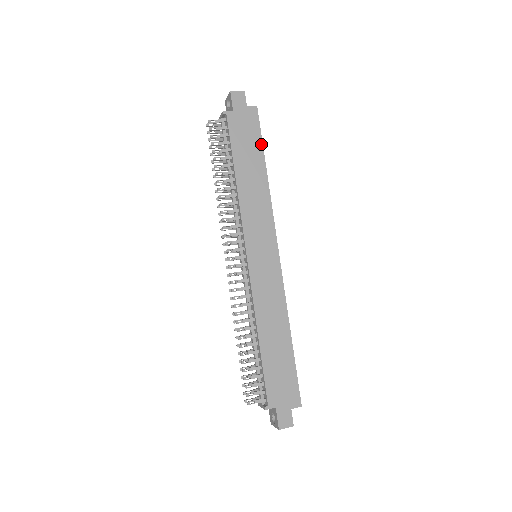
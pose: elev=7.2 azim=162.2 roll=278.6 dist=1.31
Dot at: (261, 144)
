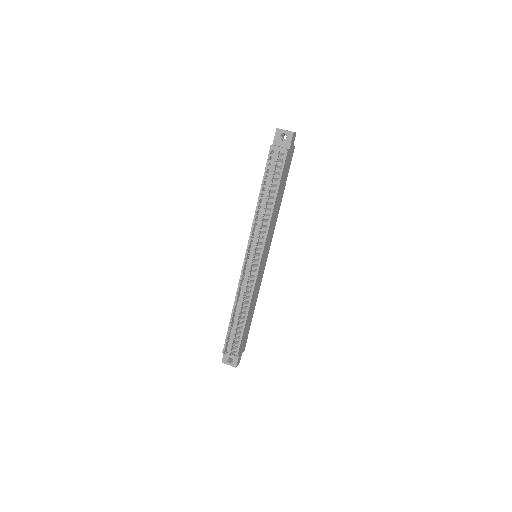
Dot at: (287, 176)
